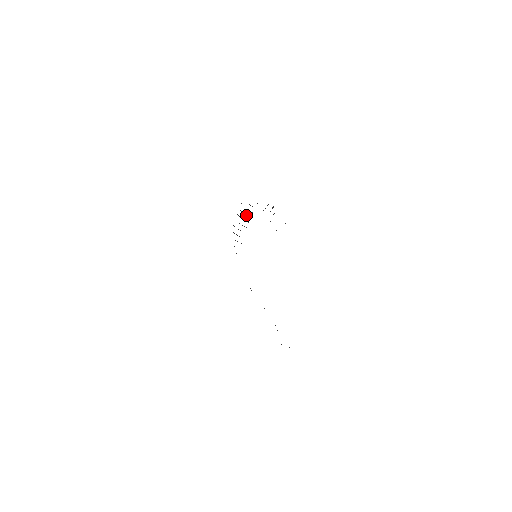
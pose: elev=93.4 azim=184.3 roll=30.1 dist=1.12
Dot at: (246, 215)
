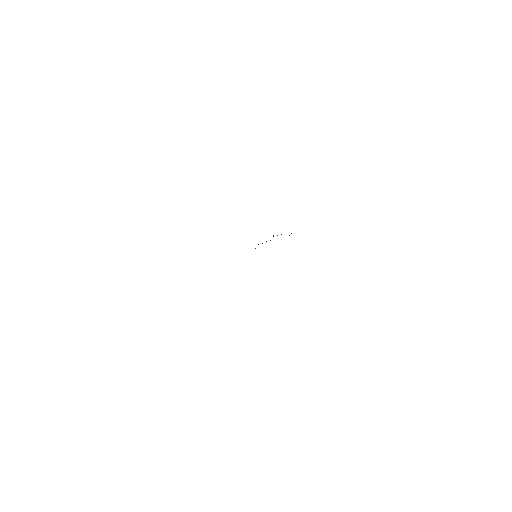
Dot at: occluded
